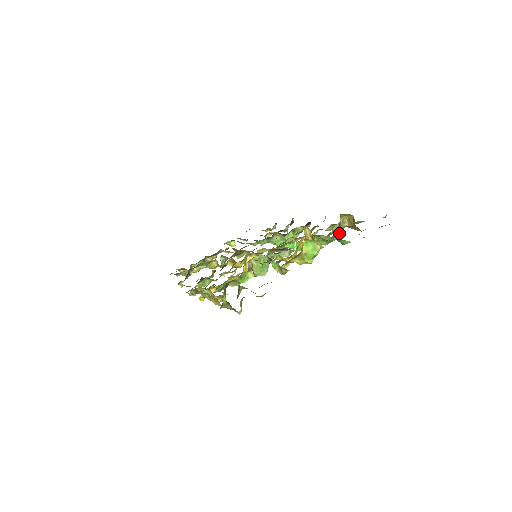
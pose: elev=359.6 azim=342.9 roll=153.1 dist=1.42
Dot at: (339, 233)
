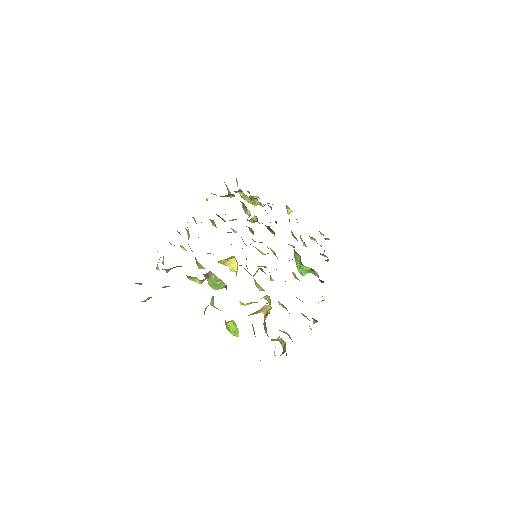
Dot at: (275, 340)
